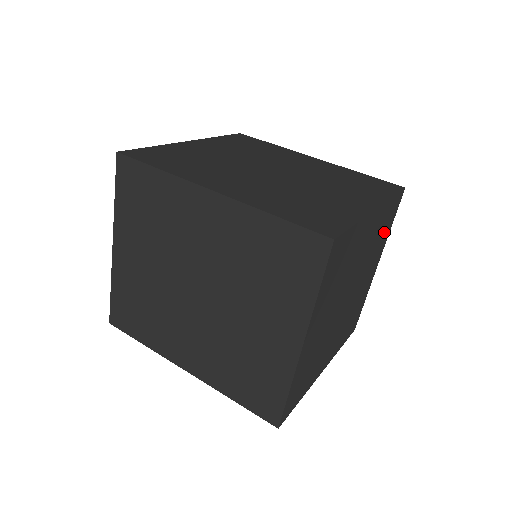
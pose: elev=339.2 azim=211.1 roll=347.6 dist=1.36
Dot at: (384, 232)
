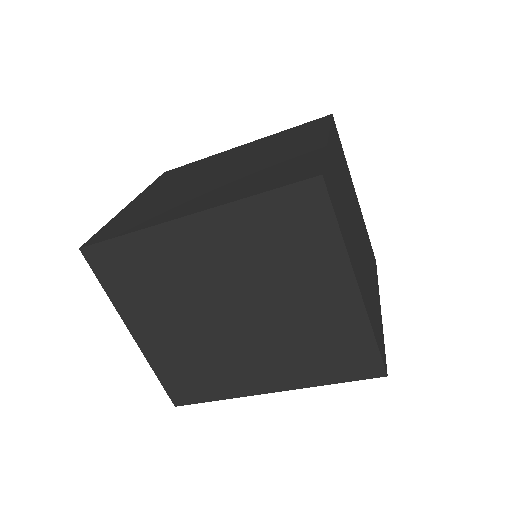
Dot at: (343, 160)
